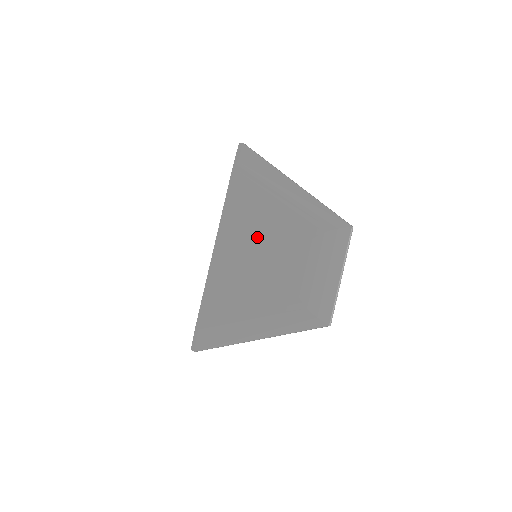
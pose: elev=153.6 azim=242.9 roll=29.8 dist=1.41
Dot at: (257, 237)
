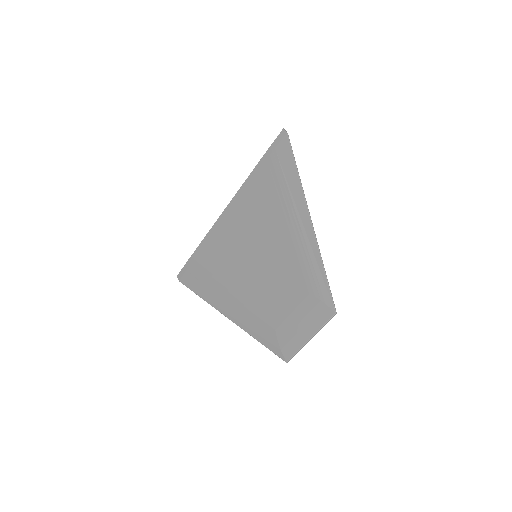
Dot at: (263, 243)
